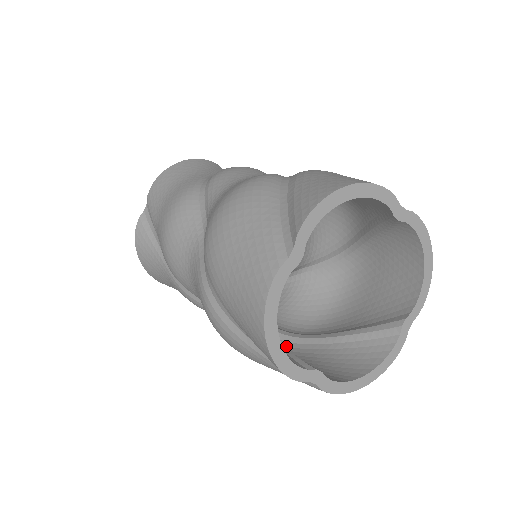
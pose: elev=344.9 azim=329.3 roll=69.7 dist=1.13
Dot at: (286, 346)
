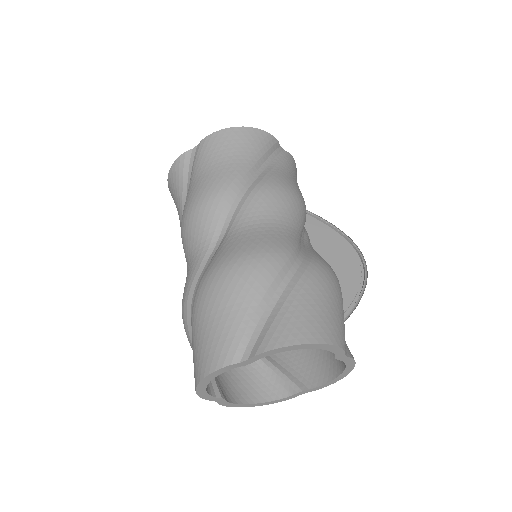
Dot at: occluded
